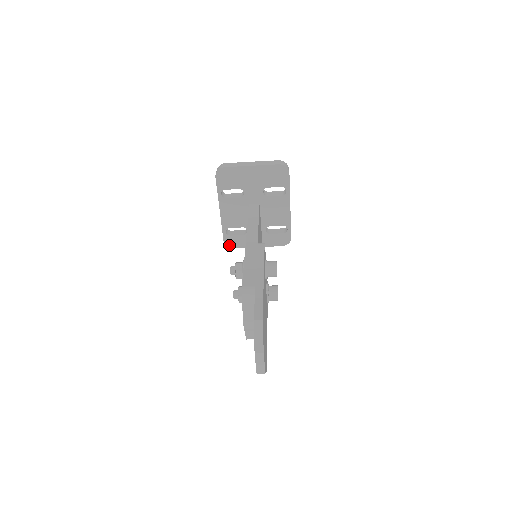
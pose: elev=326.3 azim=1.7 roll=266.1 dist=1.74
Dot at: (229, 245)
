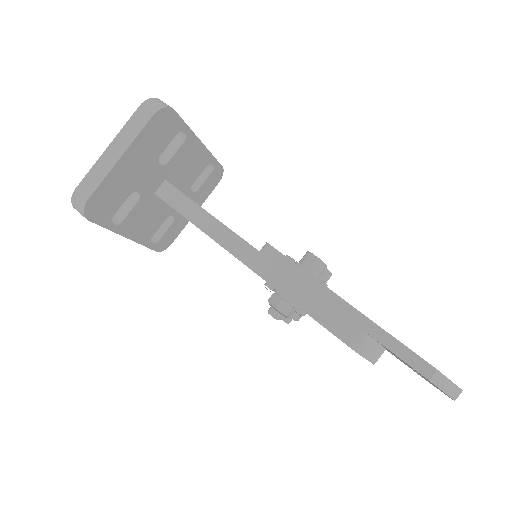
Dot at: (165, 247)
